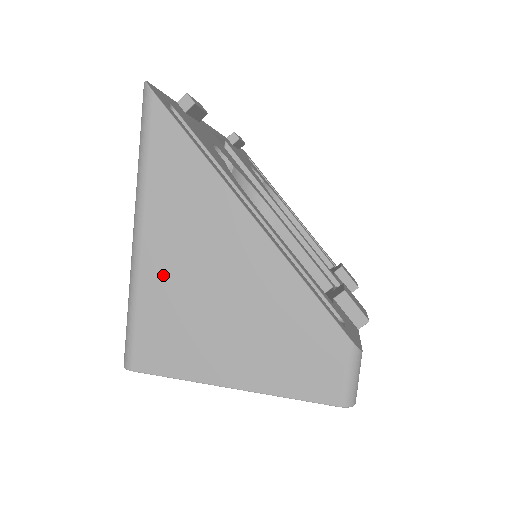
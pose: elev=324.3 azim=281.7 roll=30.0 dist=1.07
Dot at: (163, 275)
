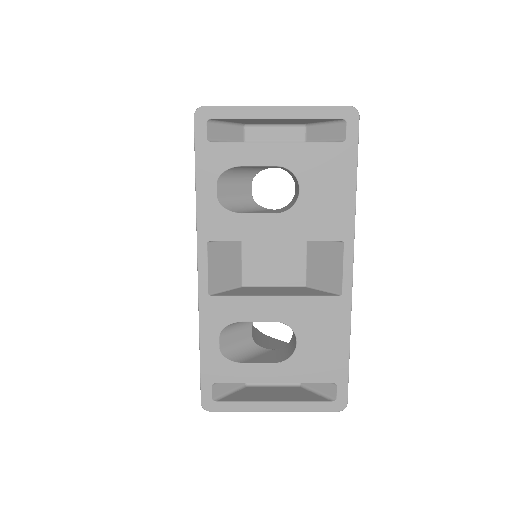
Dot at: occluded
